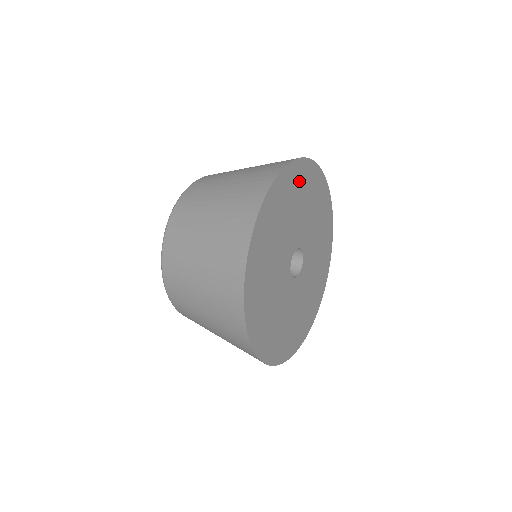
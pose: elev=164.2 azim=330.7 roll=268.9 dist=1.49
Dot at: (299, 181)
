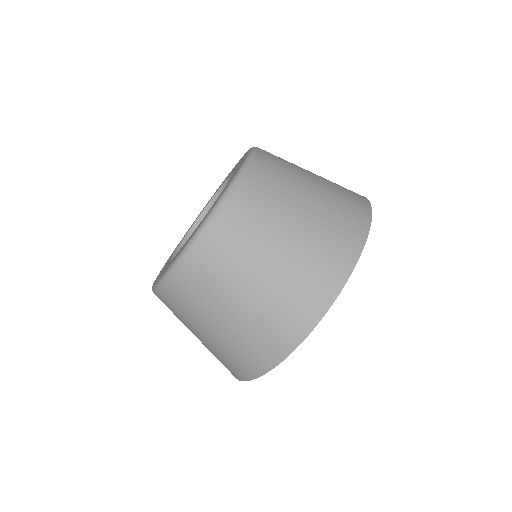
Dot at: occluded
